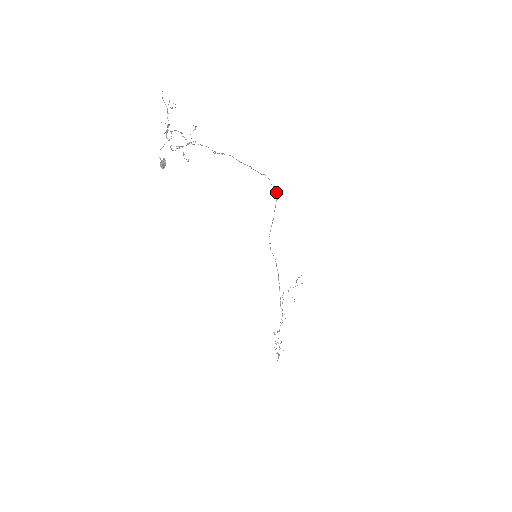
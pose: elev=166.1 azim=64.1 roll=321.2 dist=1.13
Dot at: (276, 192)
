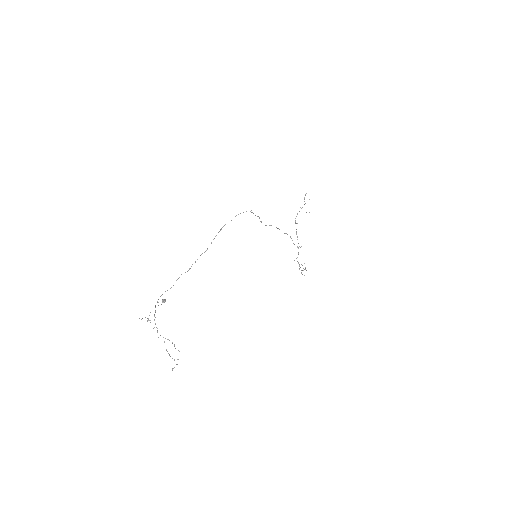
Dot at: occluded
